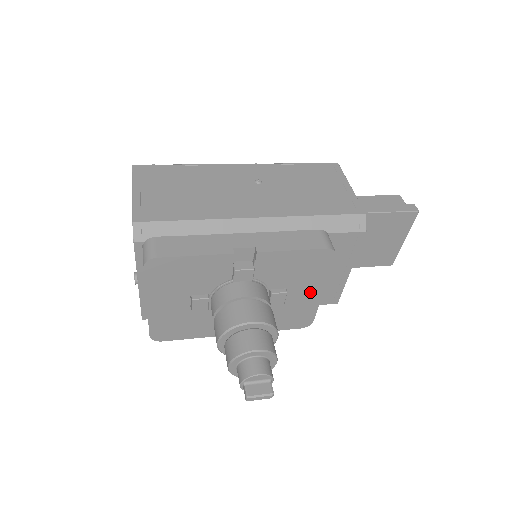
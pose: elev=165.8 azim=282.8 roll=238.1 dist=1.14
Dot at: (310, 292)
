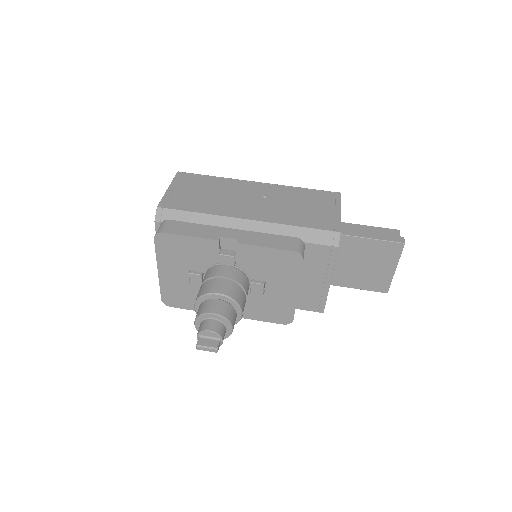
Dot at: (286, 290)
